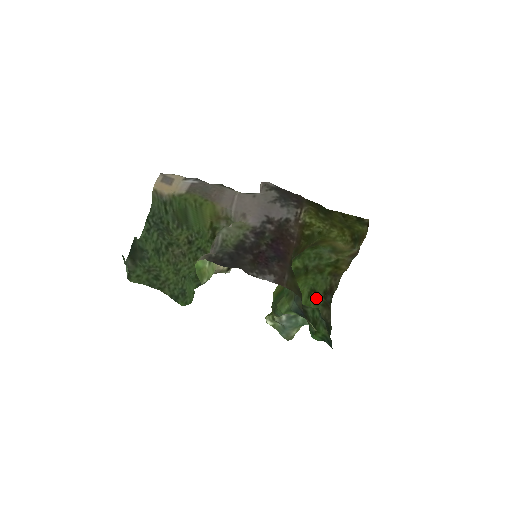
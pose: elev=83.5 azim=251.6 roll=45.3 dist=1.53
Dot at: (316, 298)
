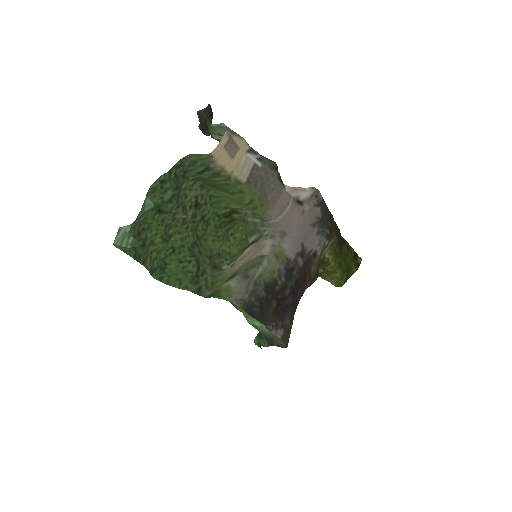
Dot at: occluded
